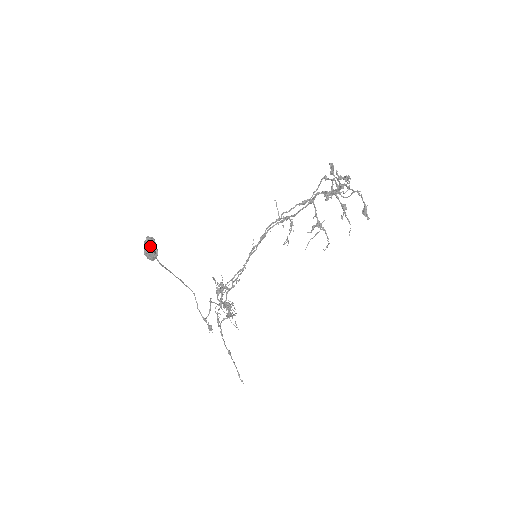
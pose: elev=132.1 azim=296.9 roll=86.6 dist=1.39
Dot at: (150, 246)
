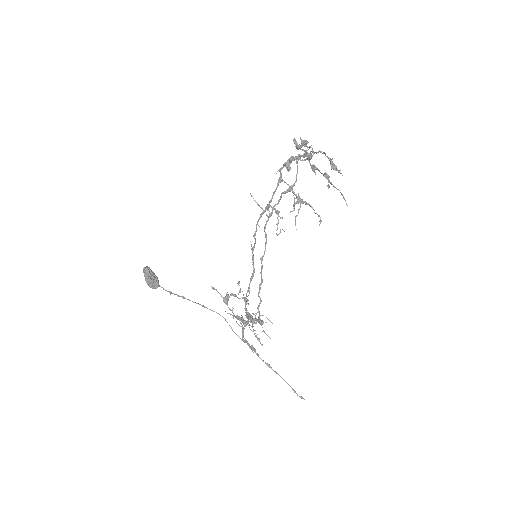
Dot at: (146, 275)
